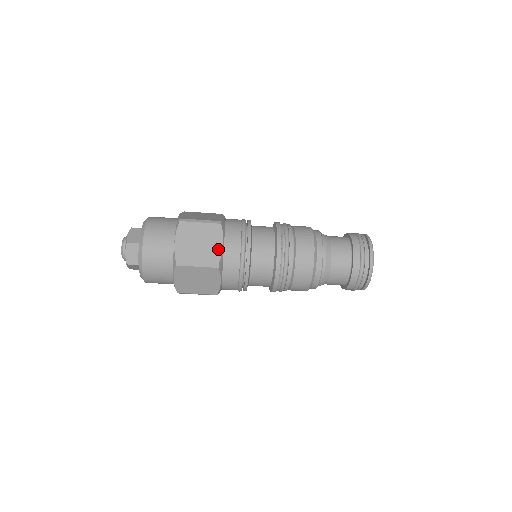
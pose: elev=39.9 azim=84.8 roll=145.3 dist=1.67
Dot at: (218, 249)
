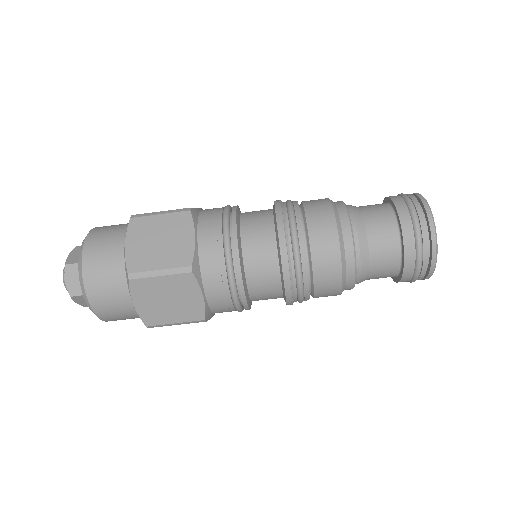
Dot at: occluded
